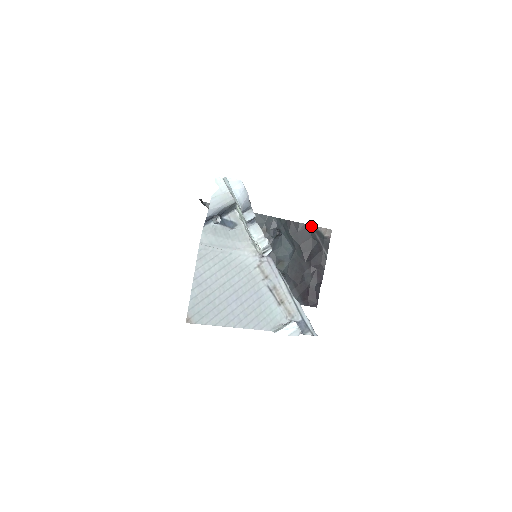
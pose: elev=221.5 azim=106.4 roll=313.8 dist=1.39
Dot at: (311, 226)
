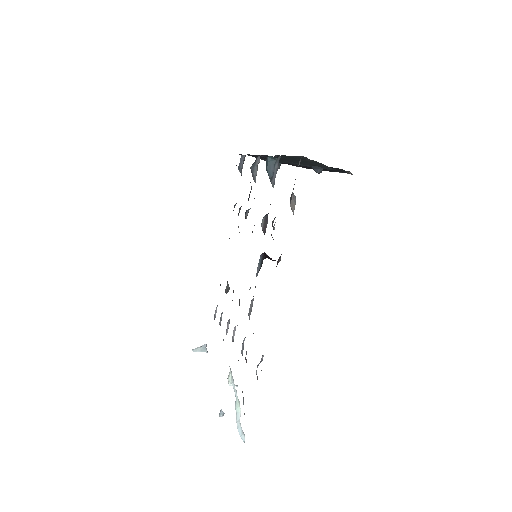
Dot at: occluded
